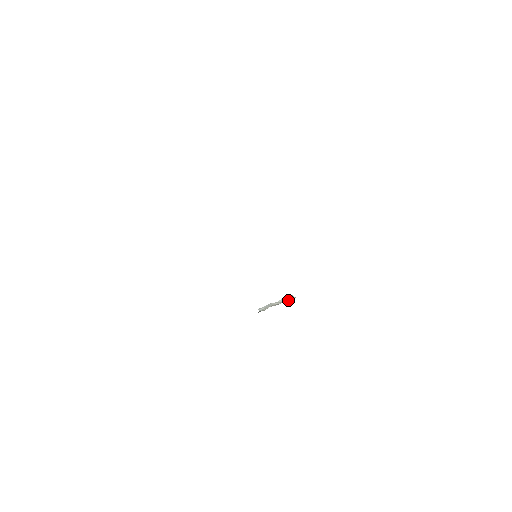
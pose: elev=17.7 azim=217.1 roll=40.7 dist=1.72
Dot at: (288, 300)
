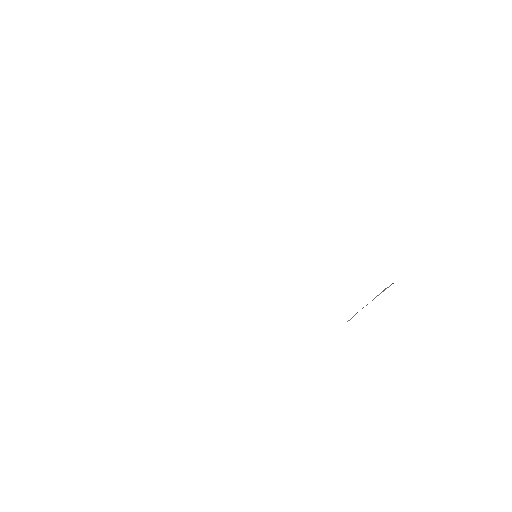
Dot at: (382, 291)
